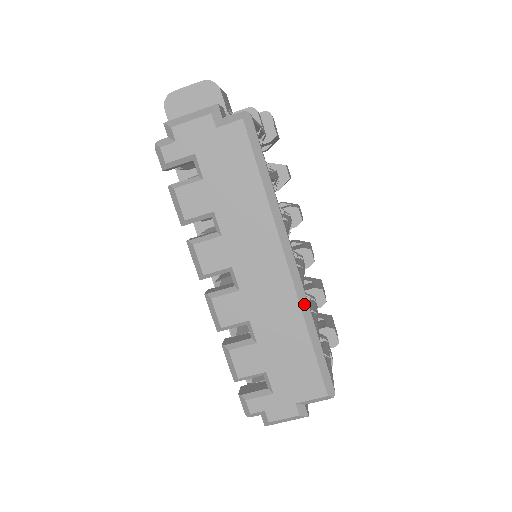
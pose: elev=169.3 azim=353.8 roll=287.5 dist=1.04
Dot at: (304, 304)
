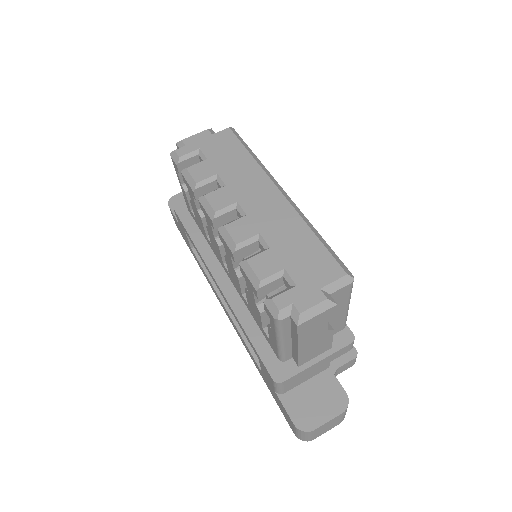
Dot at: (301, 215)
